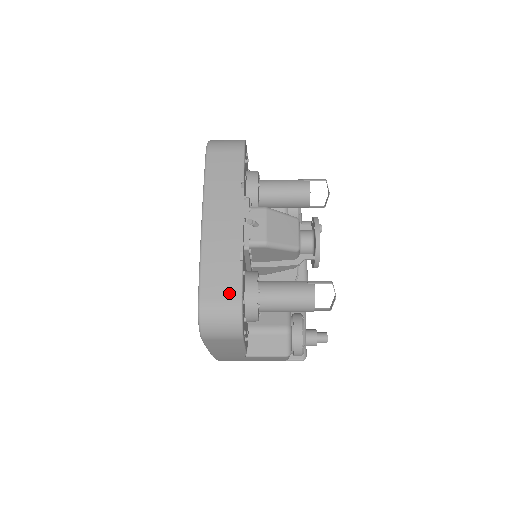
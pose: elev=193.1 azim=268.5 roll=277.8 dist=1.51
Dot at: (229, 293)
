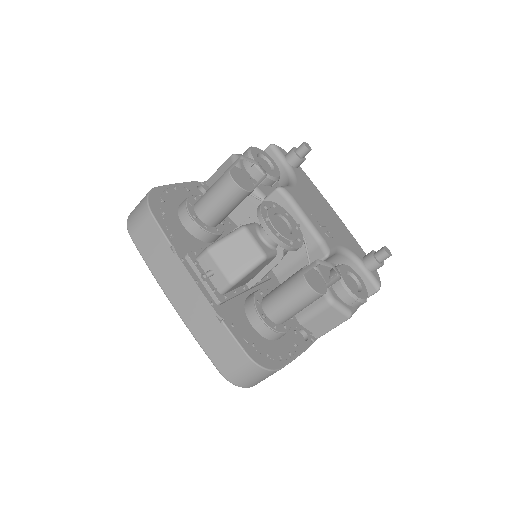
Dot at: (234, 354)
